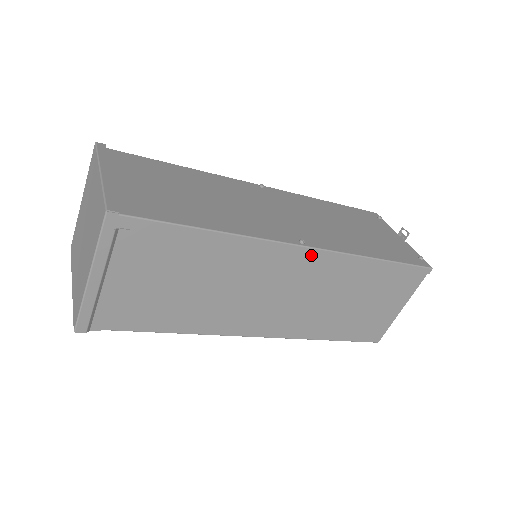
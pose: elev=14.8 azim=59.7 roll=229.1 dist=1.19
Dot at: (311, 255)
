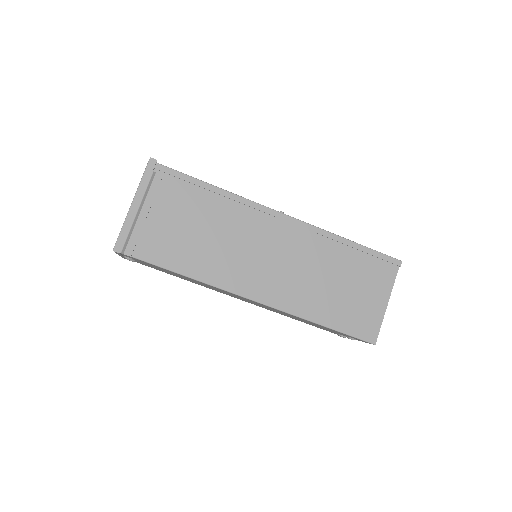
Dot at: (289, 223)
